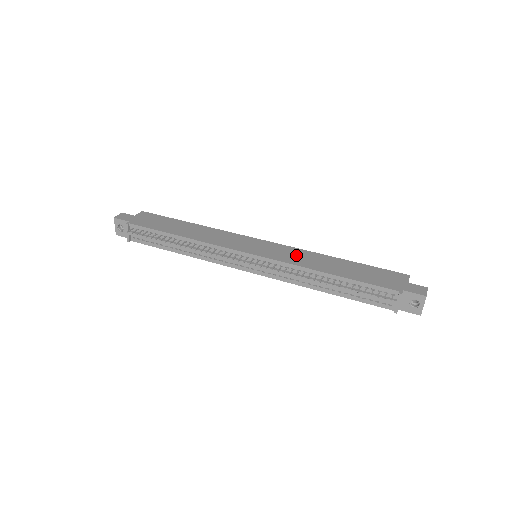
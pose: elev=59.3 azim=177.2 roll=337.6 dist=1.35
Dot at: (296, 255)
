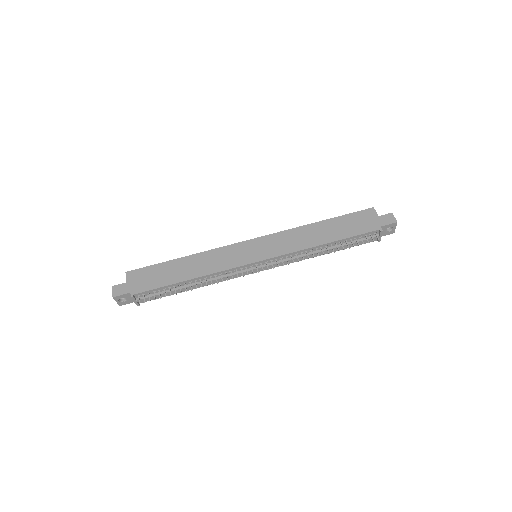
Dot at: (289, 240)
